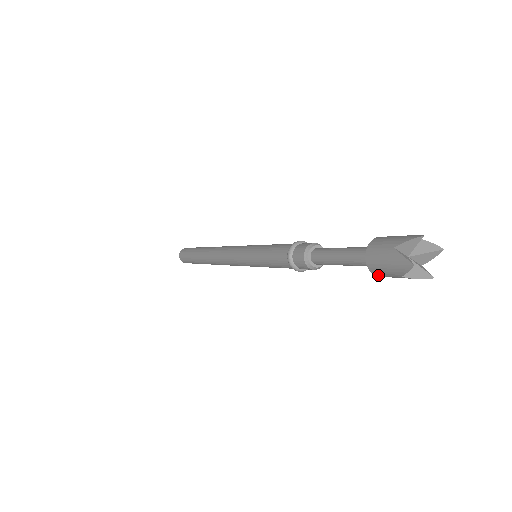
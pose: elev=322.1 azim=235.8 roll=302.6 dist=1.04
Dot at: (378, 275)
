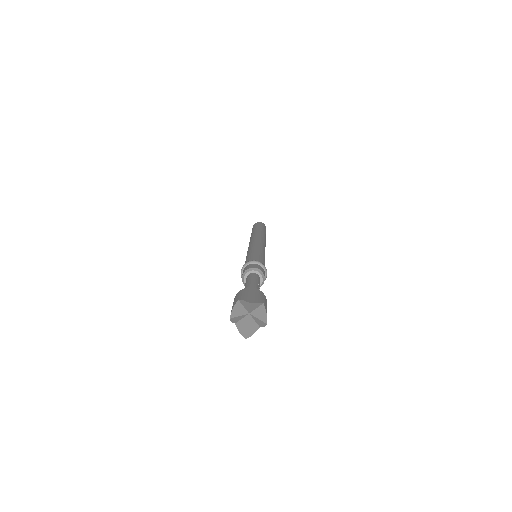
Dot at: occluded
